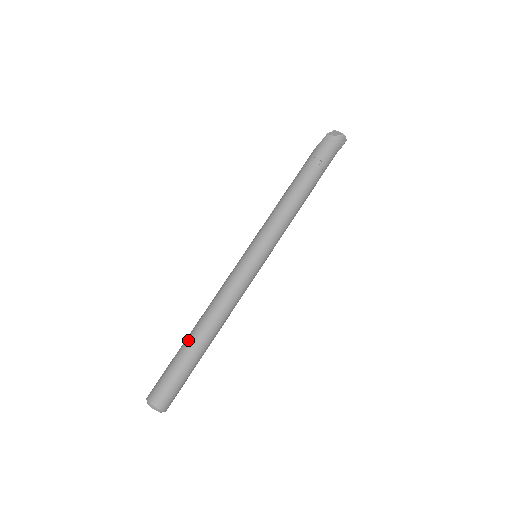
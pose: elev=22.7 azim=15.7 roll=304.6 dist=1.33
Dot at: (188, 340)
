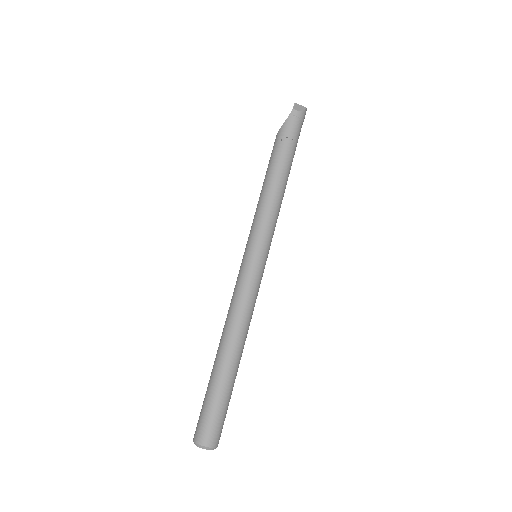
Dot at: (223, 367)
